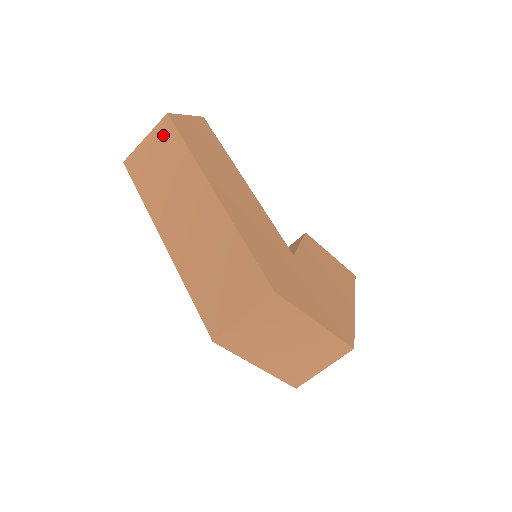
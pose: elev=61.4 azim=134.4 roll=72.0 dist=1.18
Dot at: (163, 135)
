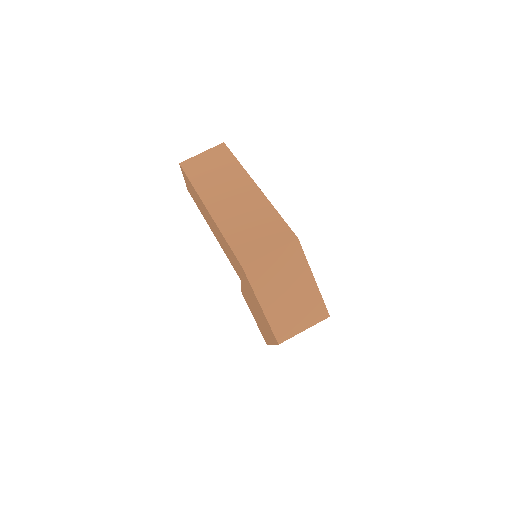
Dot at: (218, 152)
